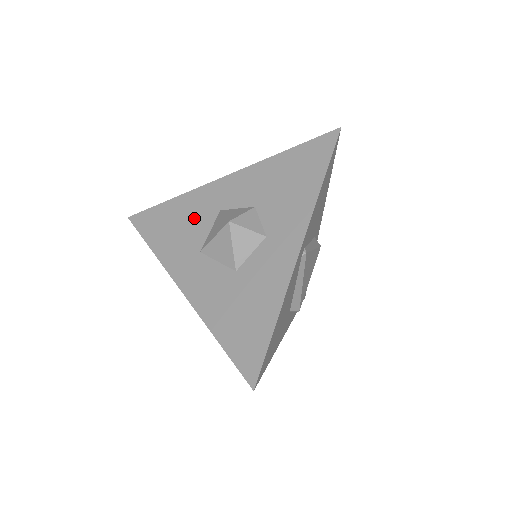
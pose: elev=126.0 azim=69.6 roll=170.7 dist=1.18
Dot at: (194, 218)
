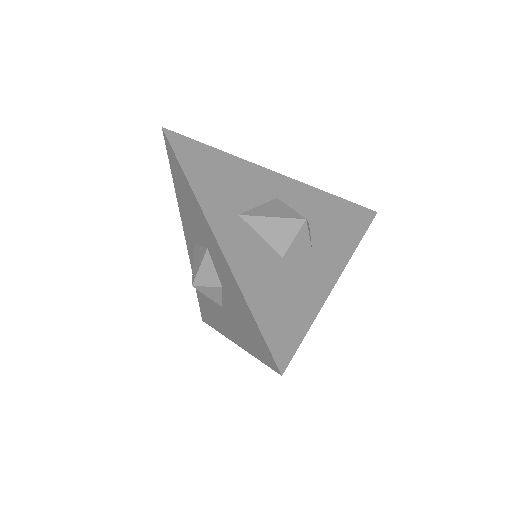
Dot at: (195, 220)
